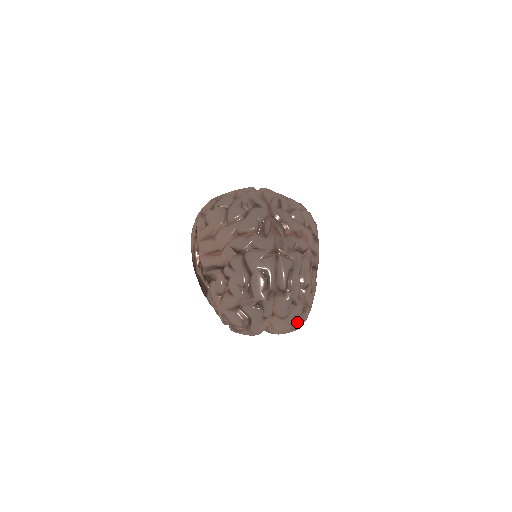
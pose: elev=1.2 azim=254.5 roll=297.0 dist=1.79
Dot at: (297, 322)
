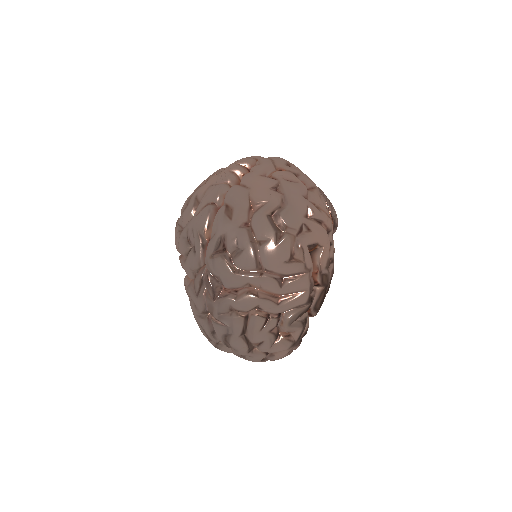
Dot at: occluded
